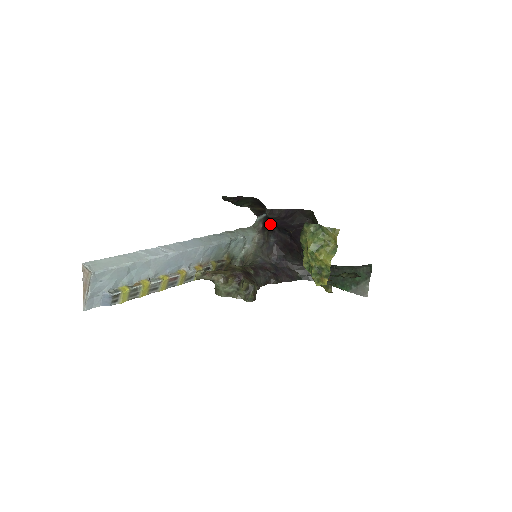
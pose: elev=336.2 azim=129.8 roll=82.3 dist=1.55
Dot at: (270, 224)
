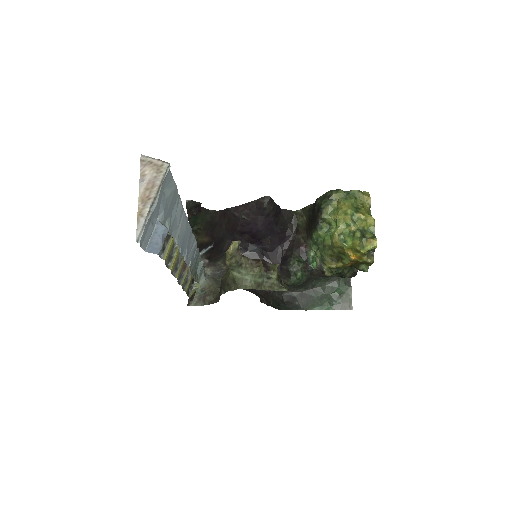
Dot at: (226, 250)
